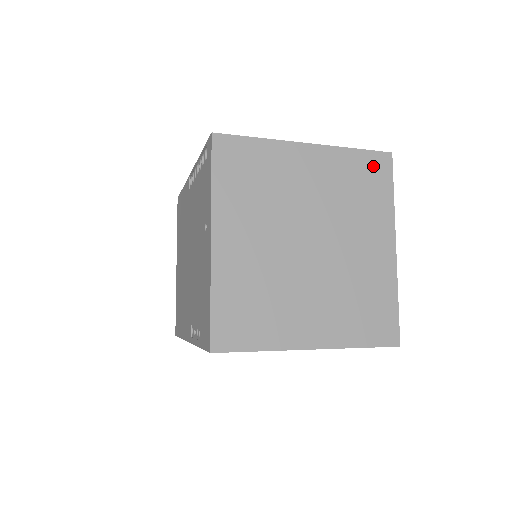
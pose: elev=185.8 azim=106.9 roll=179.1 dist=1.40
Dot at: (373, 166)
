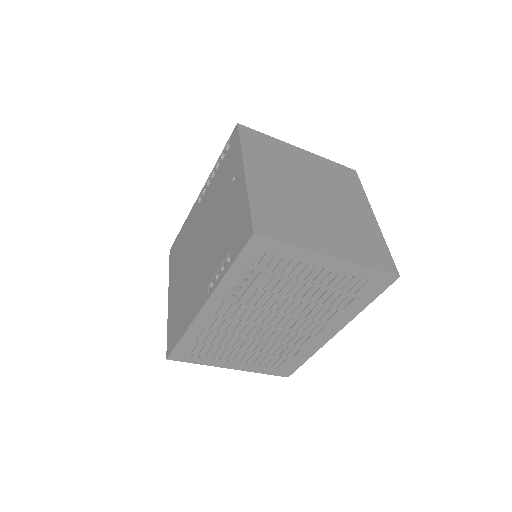
Dot at: (346, 173)
